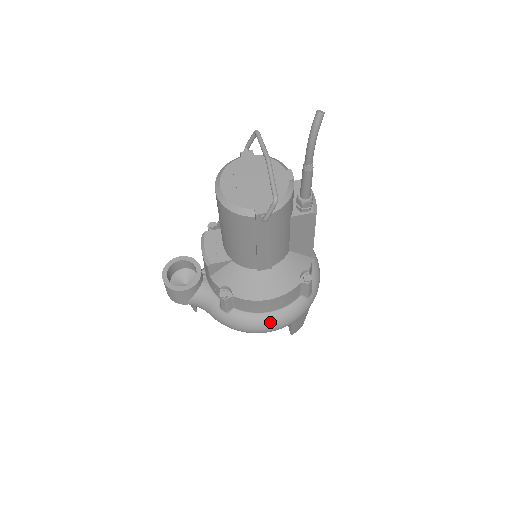
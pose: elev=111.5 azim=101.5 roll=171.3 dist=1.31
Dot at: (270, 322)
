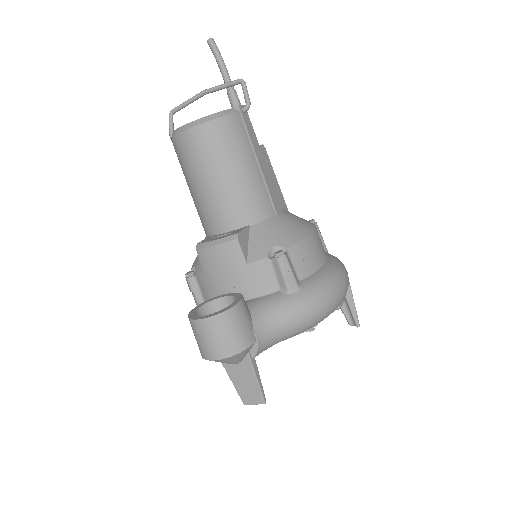
Dot at: (336, 269)
